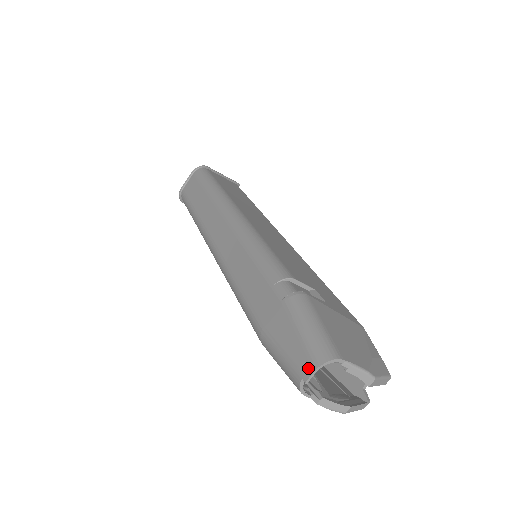
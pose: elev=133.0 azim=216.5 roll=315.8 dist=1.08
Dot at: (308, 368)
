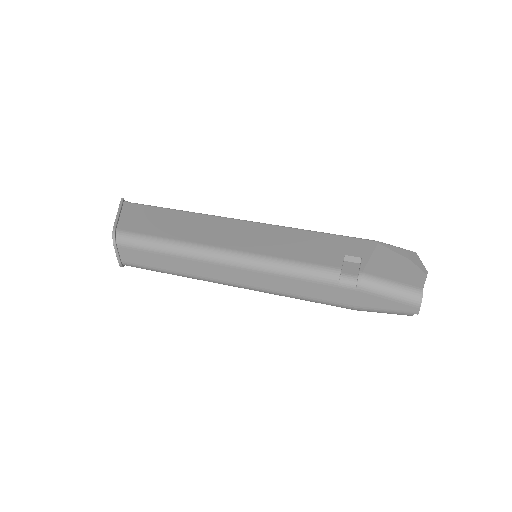
Dot at: (414, 309)
